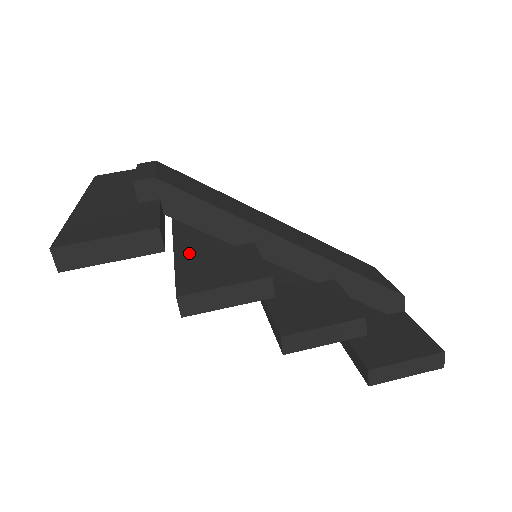
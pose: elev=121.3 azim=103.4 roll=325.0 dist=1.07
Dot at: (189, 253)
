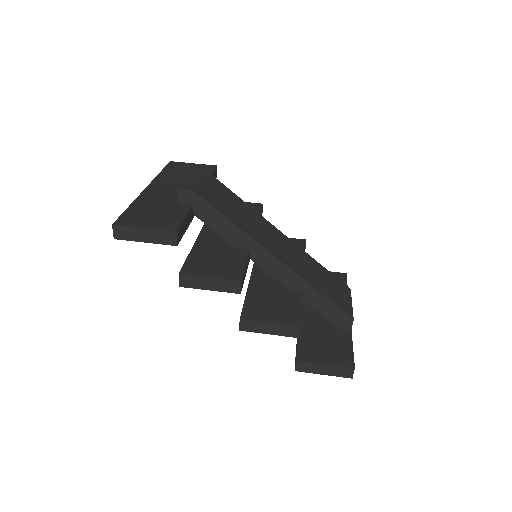
Dot at: (205, 243)
